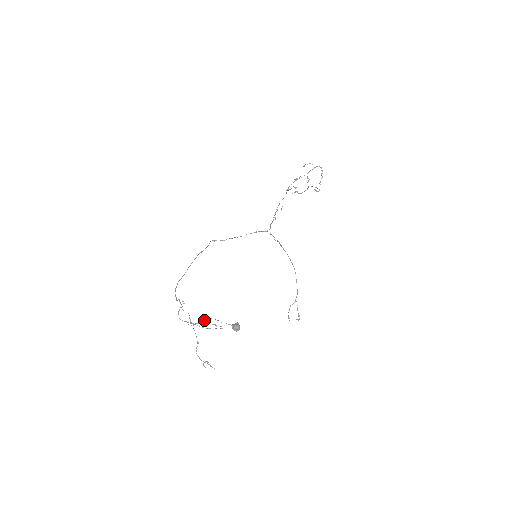
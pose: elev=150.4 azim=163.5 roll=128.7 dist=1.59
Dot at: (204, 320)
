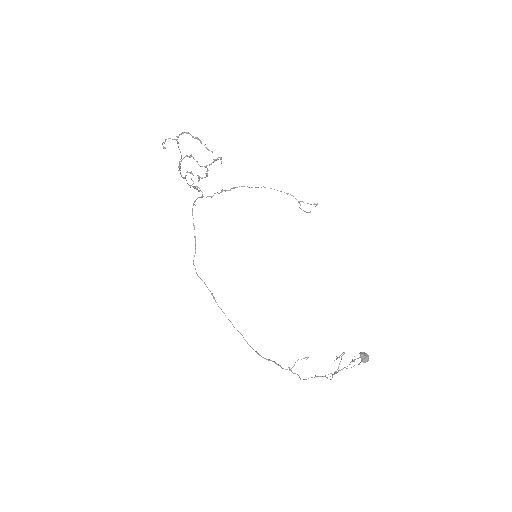
Dot at: (334, 374)
